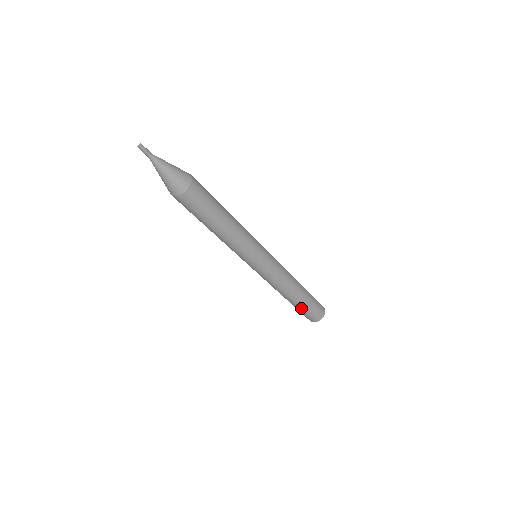
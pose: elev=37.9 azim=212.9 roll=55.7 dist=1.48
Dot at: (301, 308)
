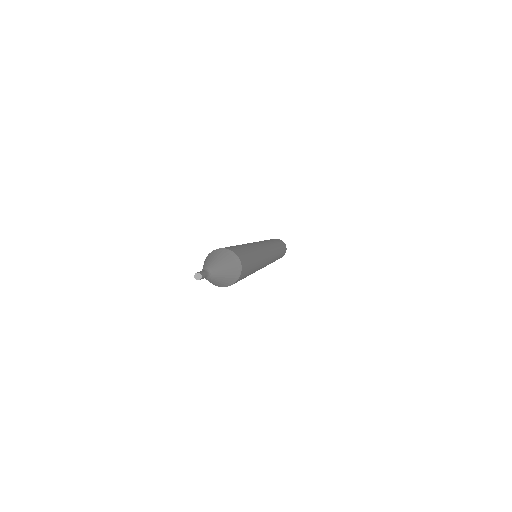
Dot at: occluded
